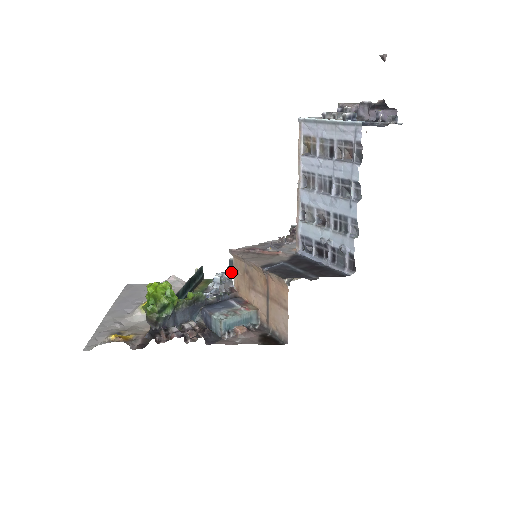
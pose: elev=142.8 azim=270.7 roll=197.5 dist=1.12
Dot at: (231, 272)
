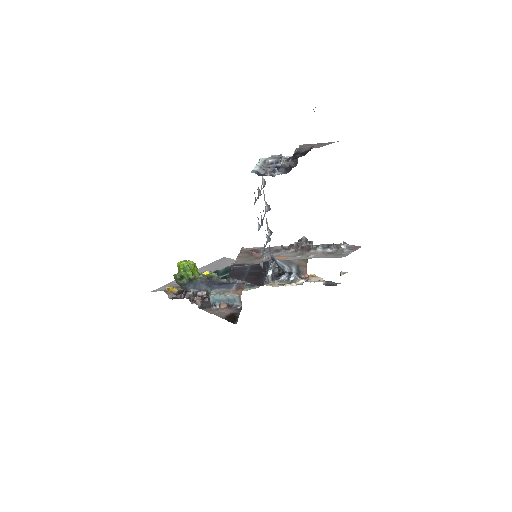
Dot at: occluded
